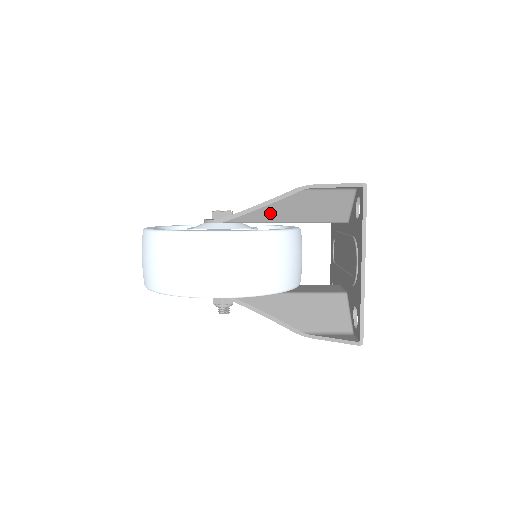
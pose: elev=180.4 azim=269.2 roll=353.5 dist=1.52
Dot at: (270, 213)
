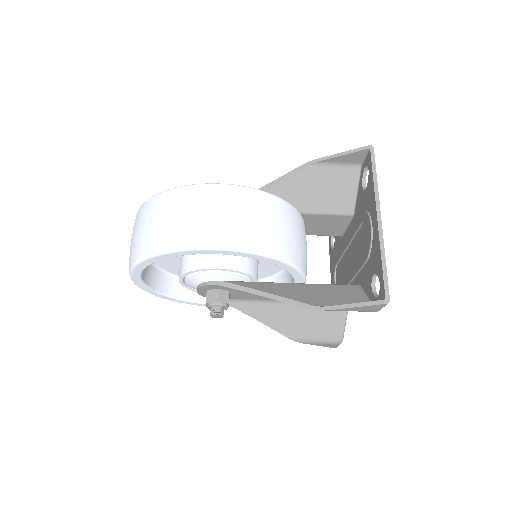
Dot at: occluded
